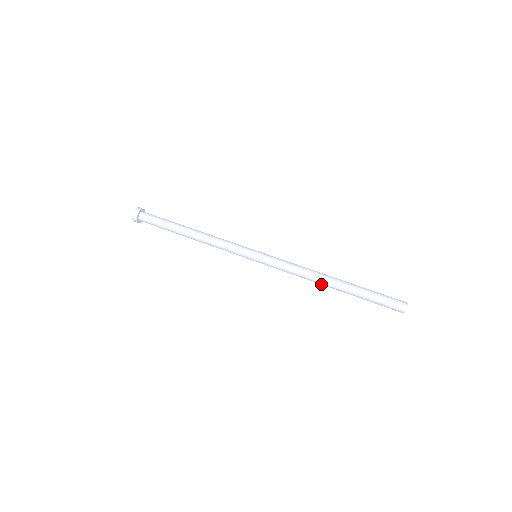
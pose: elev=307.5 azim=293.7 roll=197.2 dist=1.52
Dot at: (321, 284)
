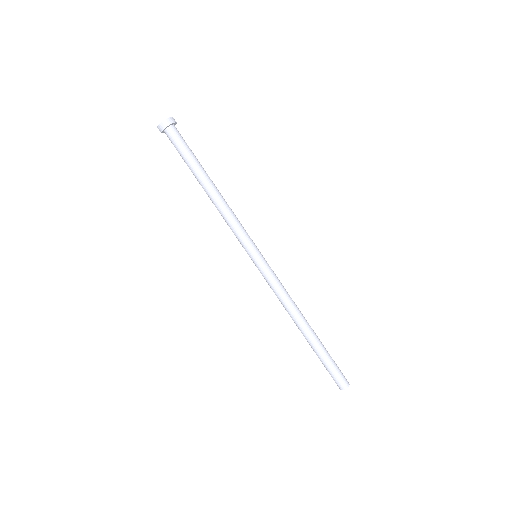
Dot at: (294, 321)
